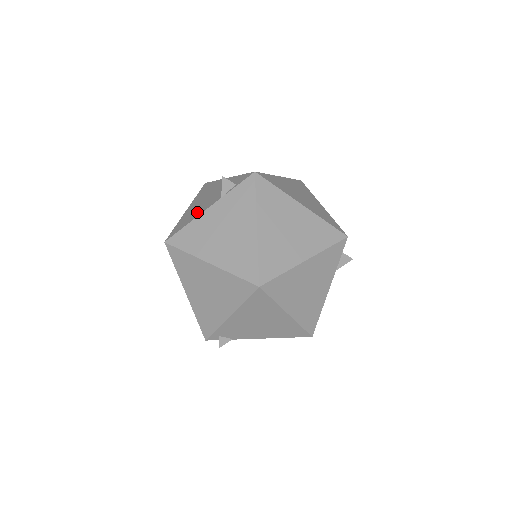
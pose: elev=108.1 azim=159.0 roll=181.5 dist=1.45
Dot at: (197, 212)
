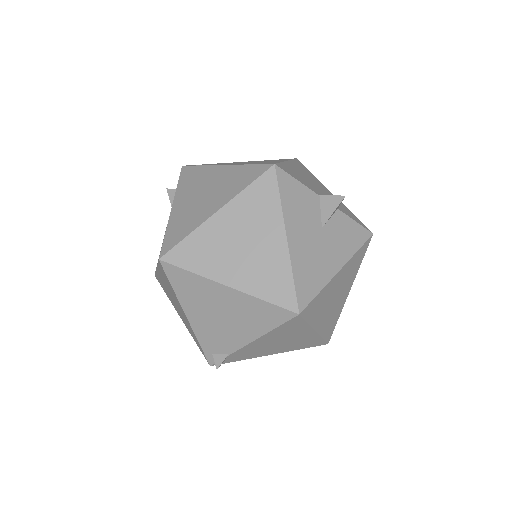
Dot at: occluded
